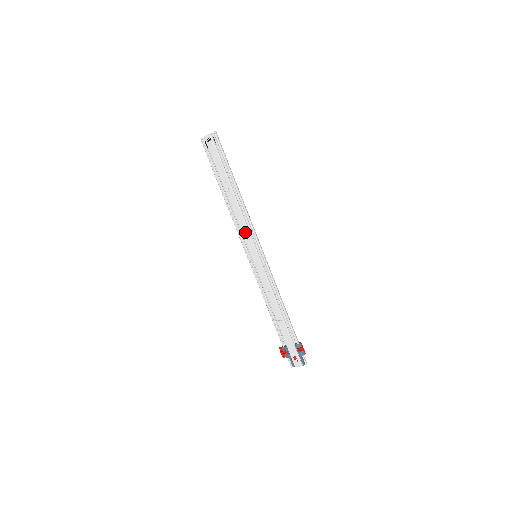
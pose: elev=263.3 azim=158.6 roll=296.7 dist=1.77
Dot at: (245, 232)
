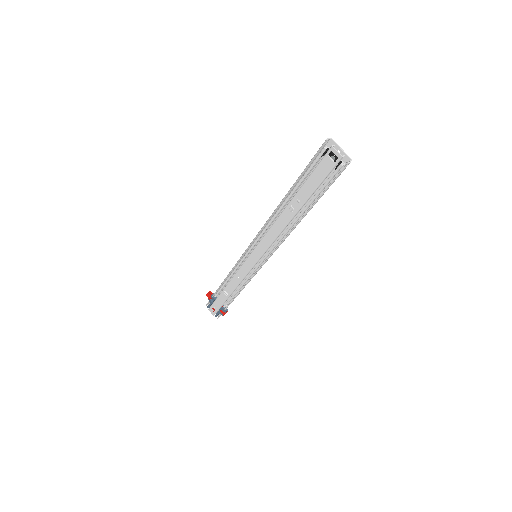
Dot at: (266, 241)
